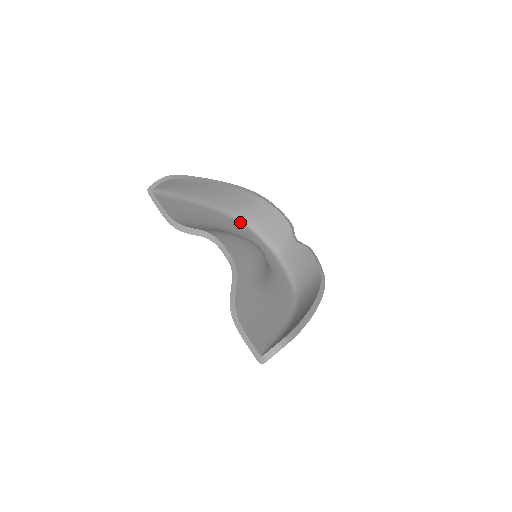
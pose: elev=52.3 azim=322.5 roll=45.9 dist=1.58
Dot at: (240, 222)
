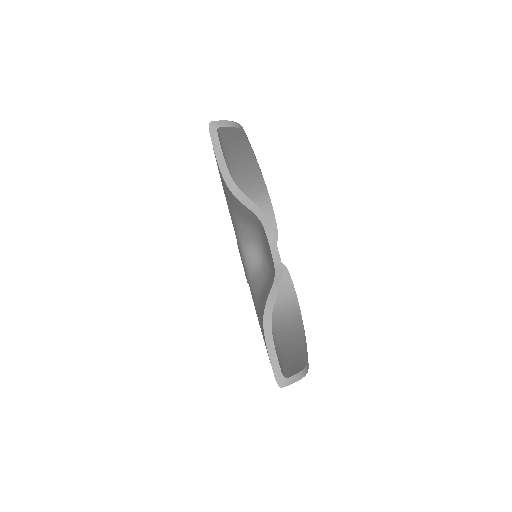
Dot at: occluded
